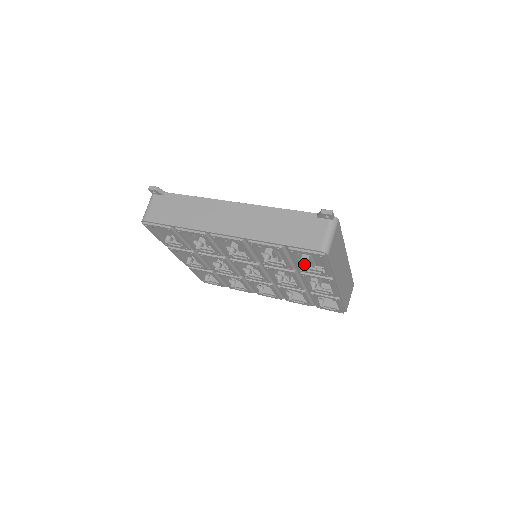
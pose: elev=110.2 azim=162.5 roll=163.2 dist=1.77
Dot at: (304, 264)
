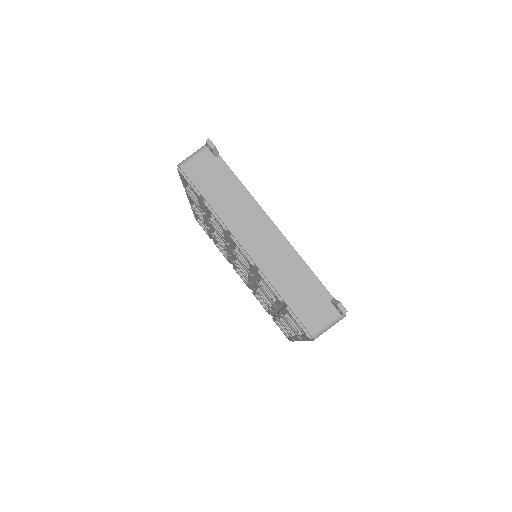
Dot at: occluded
